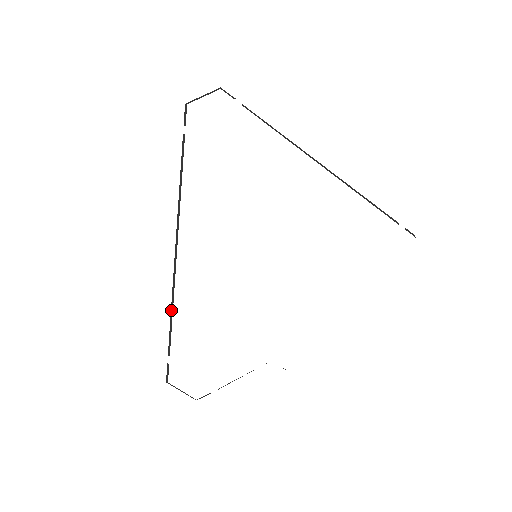
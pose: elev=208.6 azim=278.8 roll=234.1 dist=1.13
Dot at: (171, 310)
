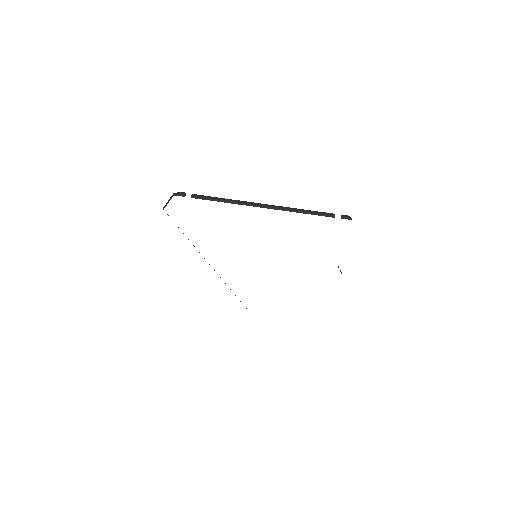
Dot at: (230, 289)
